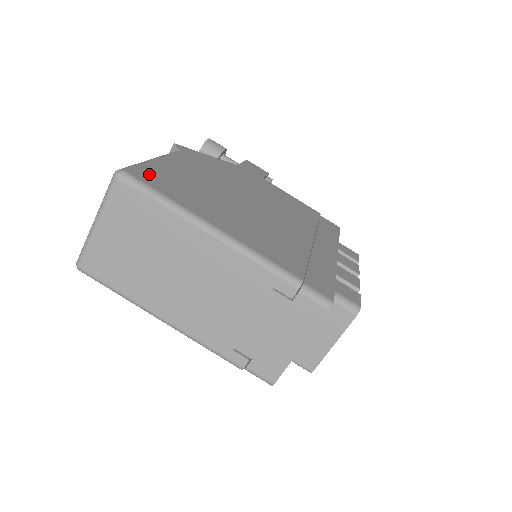
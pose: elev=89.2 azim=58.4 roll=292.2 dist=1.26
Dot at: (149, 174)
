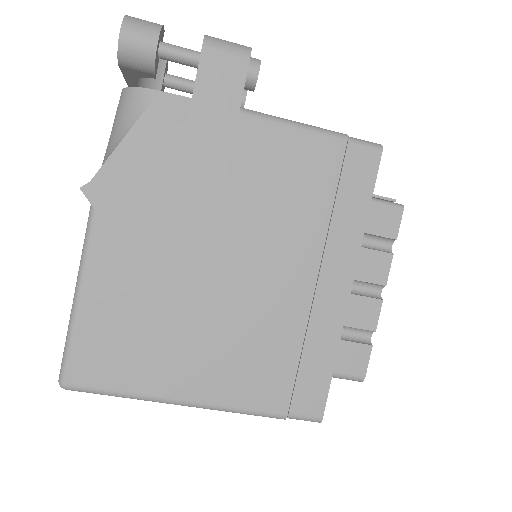
Dot at: (88, 359)
